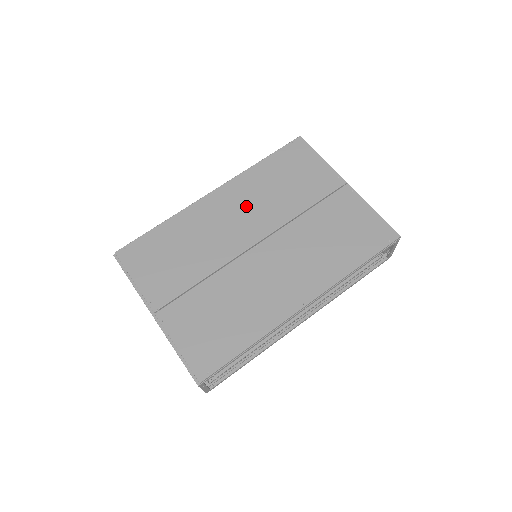
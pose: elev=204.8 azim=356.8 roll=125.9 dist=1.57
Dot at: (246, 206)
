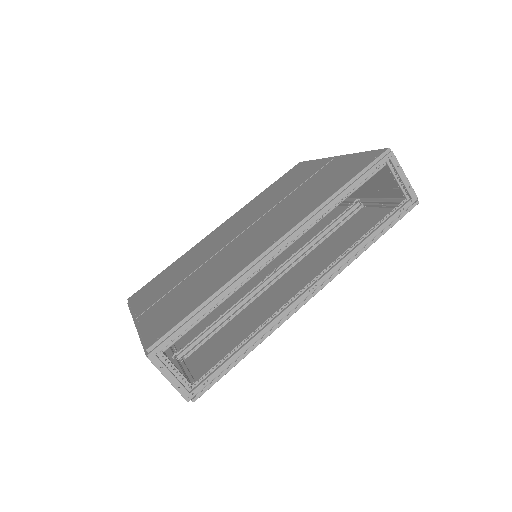
Dot at: (242, 218)
